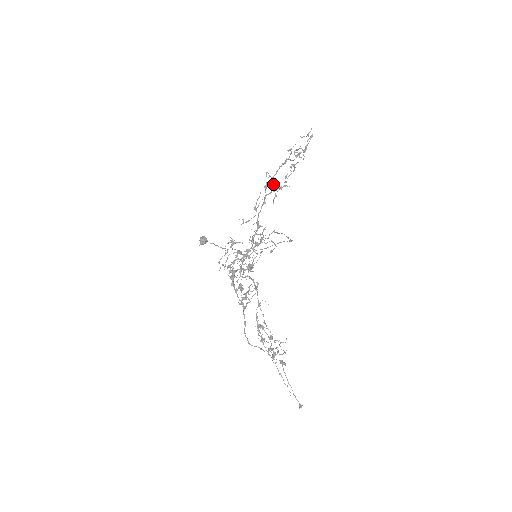
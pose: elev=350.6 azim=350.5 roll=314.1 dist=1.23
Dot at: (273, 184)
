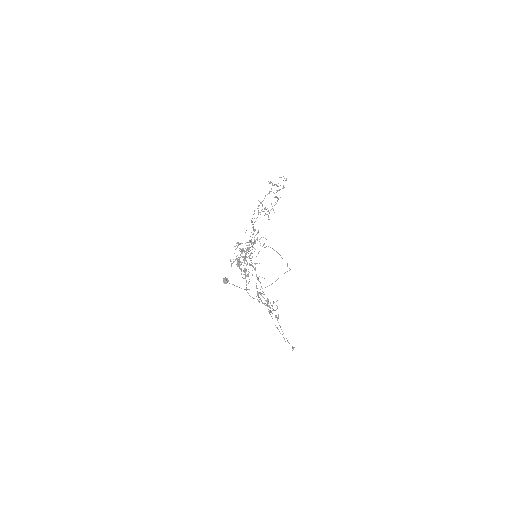
Dot at: (266, 214)
